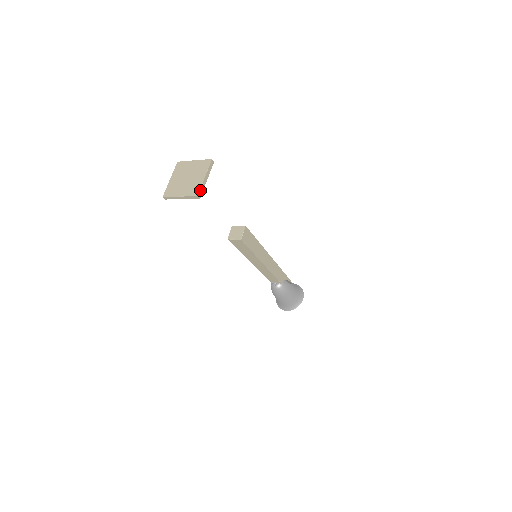
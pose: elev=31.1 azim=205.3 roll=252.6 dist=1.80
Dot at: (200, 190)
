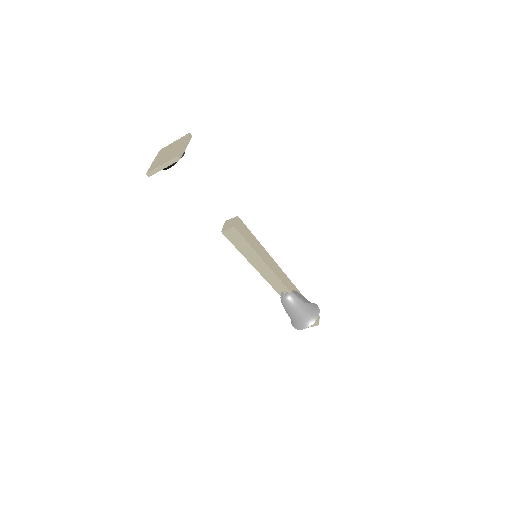
Dot at: (179, 153)
